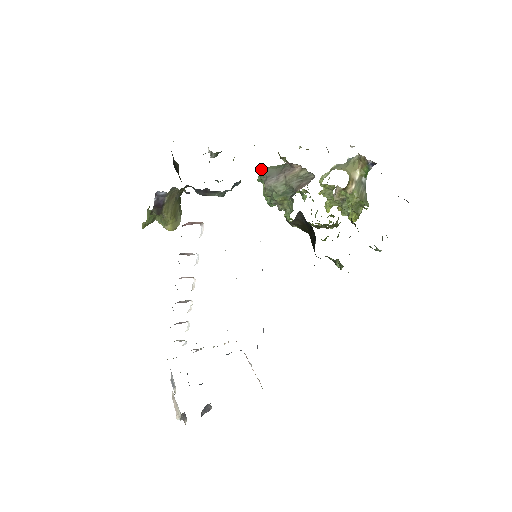
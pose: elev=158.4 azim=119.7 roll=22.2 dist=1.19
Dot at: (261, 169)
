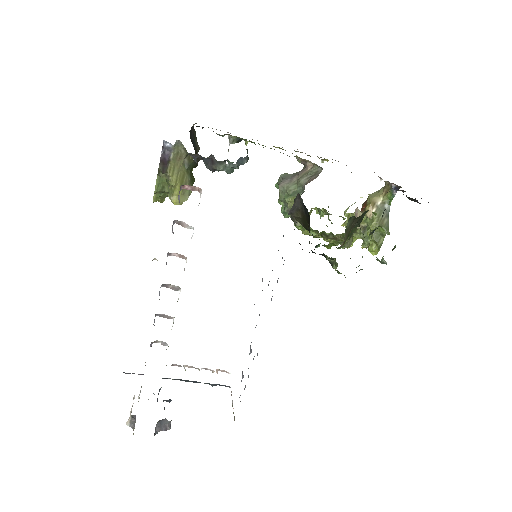
Dot at: occluded
